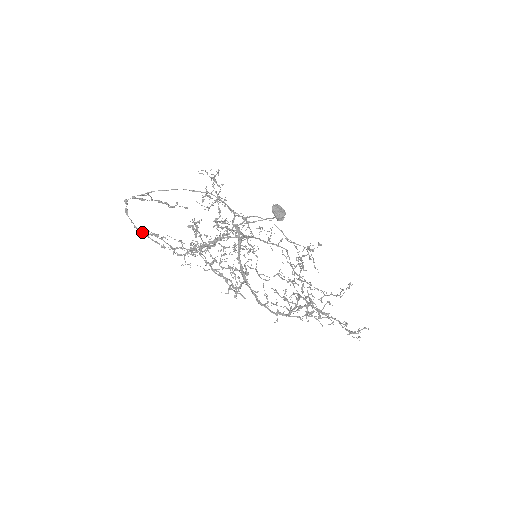
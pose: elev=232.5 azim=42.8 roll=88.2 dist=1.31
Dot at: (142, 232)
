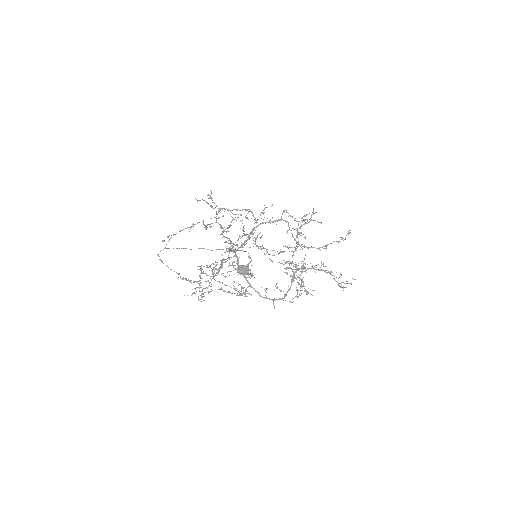
Dot at: (176, 272)
